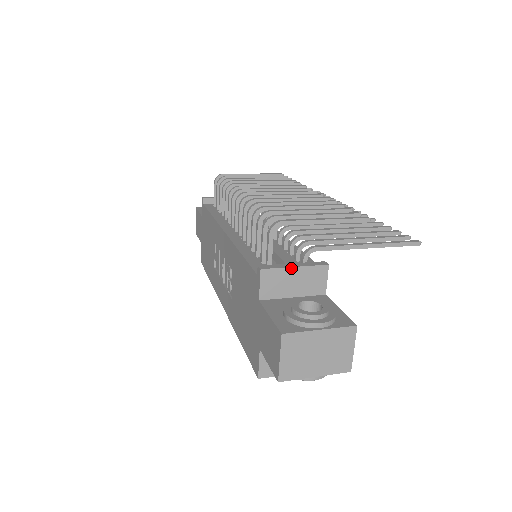
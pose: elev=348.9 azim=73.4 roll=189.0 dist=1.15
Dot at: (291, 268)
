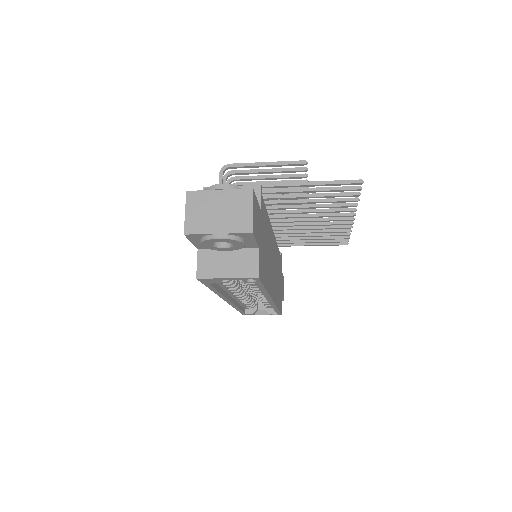
Dot at: occluded
